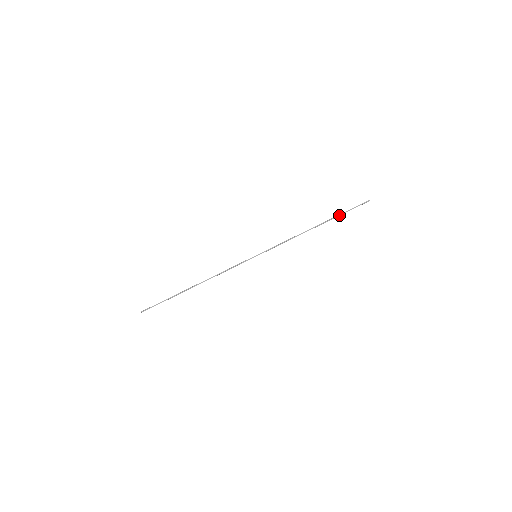
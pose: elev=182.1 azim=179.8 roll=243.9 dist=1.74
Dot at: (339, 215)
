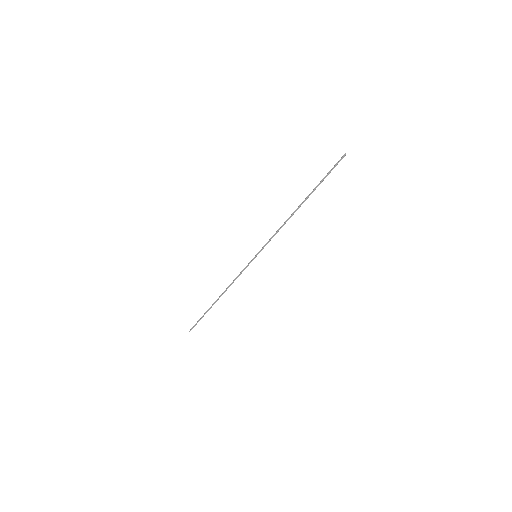
Dot at: (318, 185)
